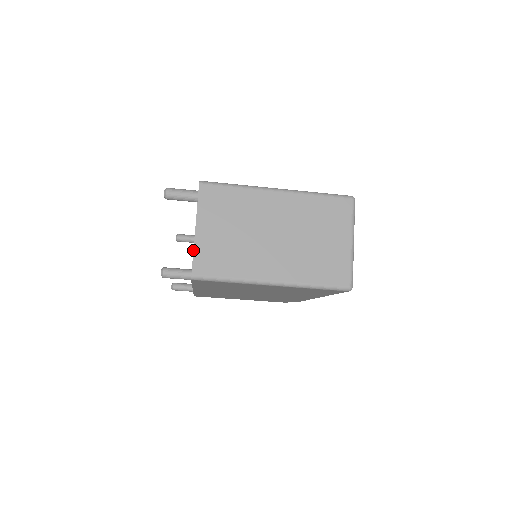
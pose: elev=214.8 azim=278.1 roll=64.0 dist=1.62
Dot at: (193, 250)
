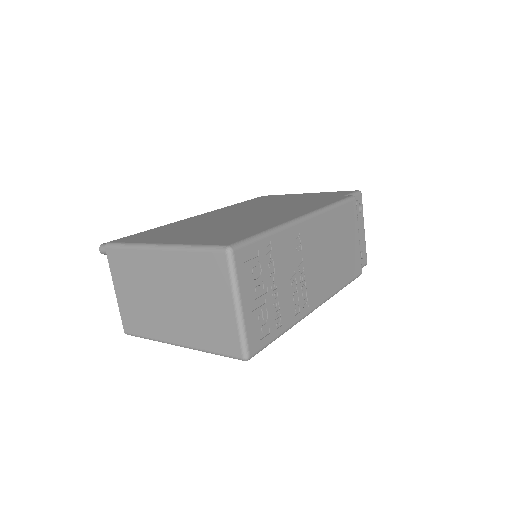
Dot at: (119, 311)
